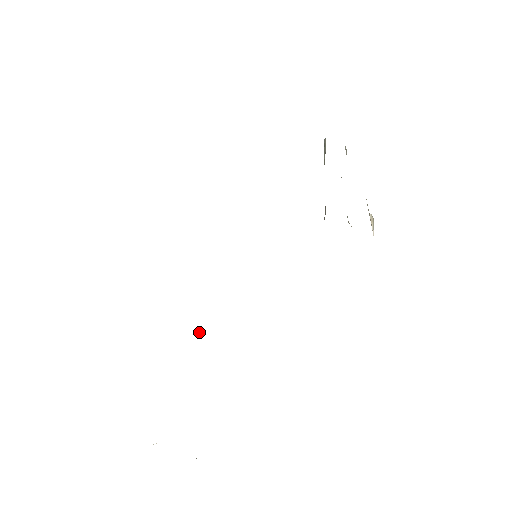
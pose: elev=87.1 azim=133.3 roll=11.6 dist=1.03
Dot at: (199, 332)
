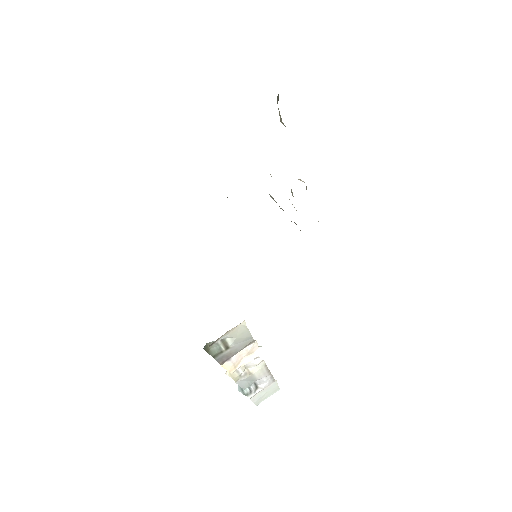
Dot at: (259, 346)
